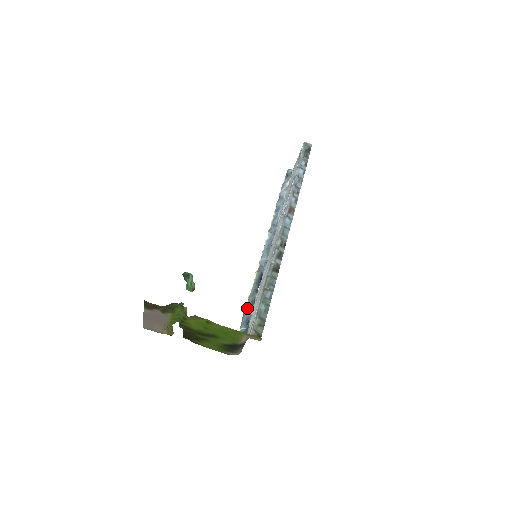
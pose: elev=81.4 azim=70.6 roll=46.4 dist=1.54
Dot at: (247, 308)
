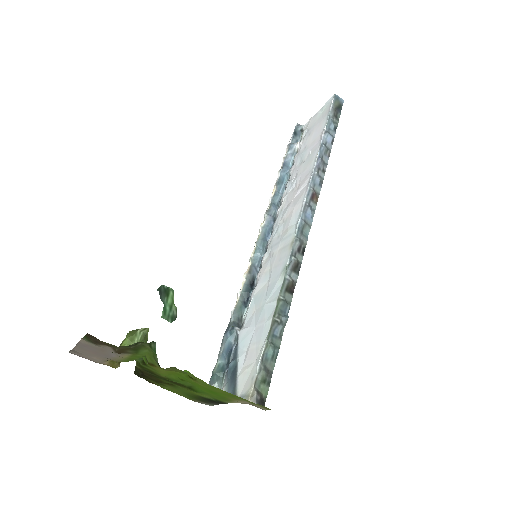
Dot at: (230, 330)
